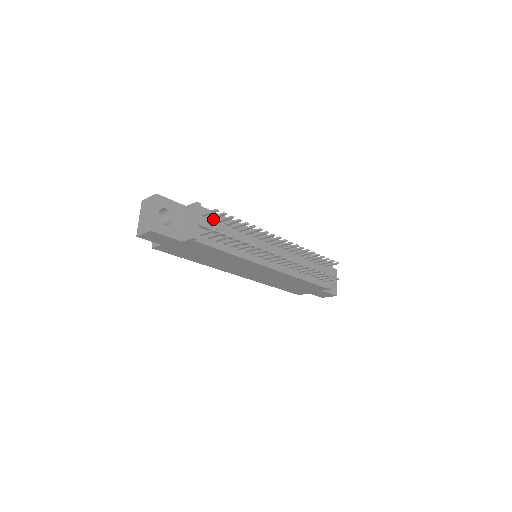
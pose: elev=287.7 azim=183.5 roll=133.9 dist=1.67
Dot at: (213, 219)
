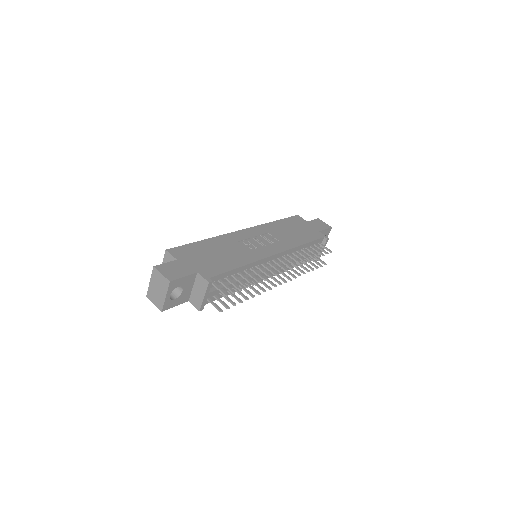
Dot at: (221, 279)
